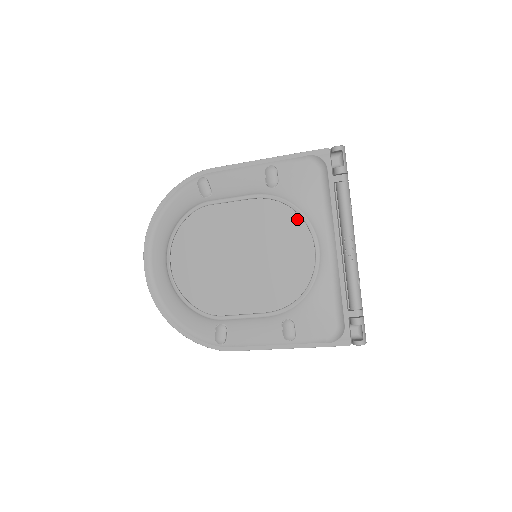
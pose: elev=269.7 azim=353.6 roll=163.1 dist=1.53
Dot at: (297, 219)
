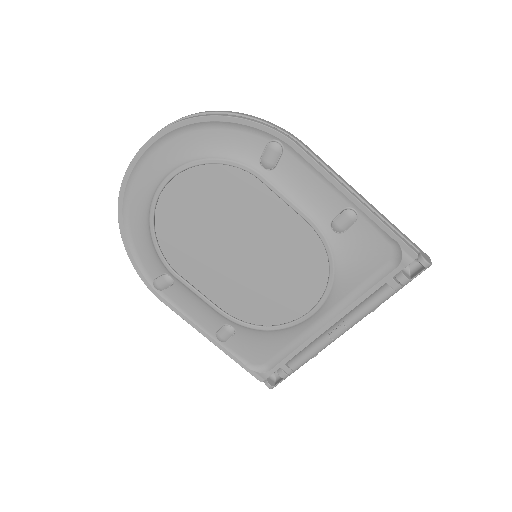
Dot at: (323, 266)
